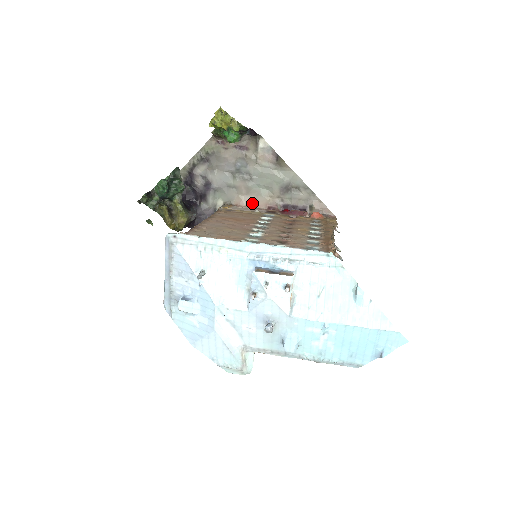
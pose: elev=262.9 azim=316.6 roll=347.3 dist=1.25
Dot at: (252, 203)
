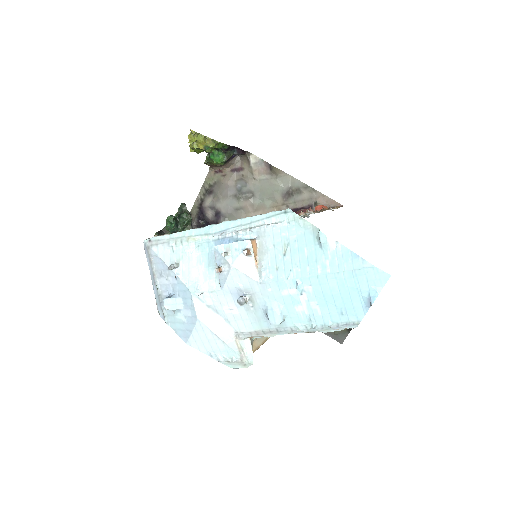
Dot at: occluded
